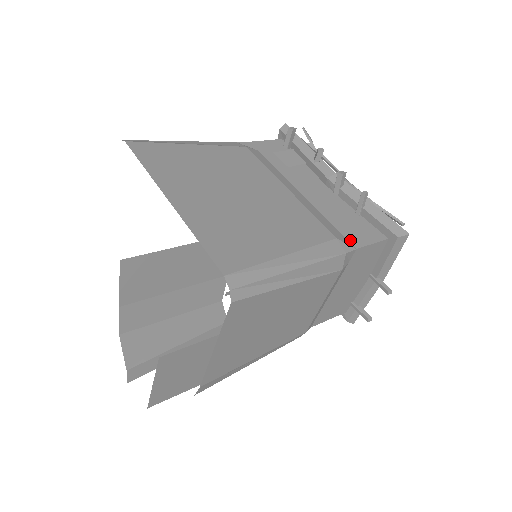
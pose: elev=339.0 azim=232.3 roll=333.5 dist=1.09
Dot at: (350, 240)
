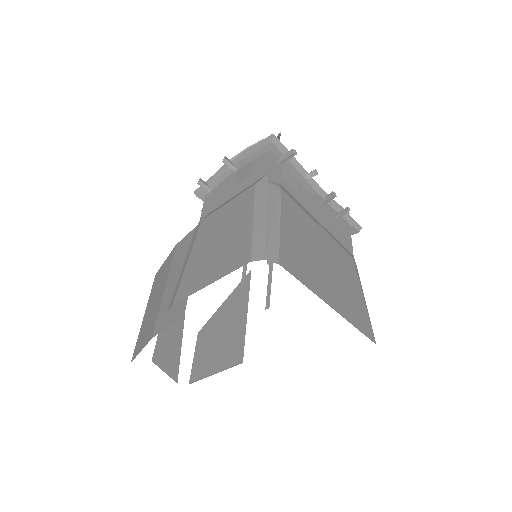
Dot at: (349, 250)
